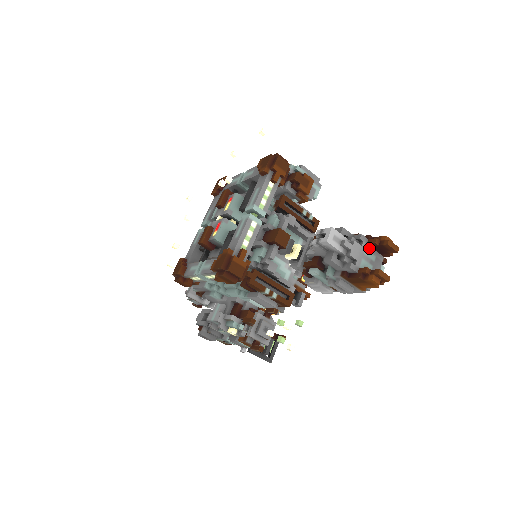
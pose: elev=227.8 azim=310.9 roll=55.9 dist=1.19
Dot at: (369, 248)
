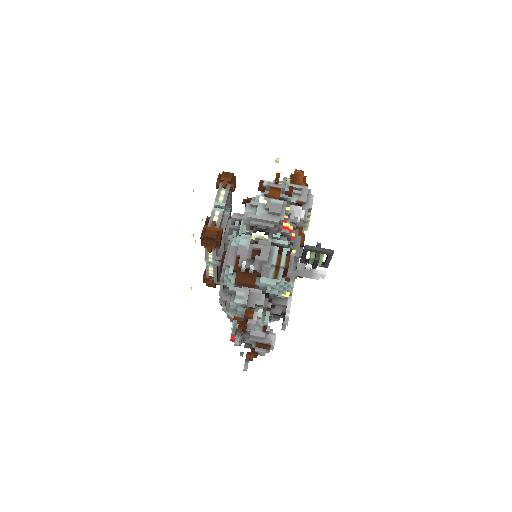
Dot at: occluded
